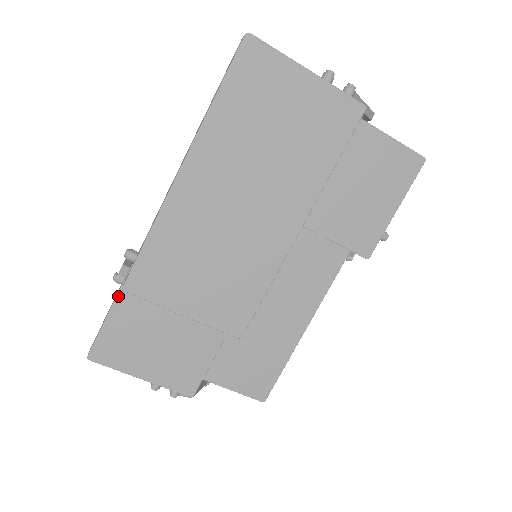
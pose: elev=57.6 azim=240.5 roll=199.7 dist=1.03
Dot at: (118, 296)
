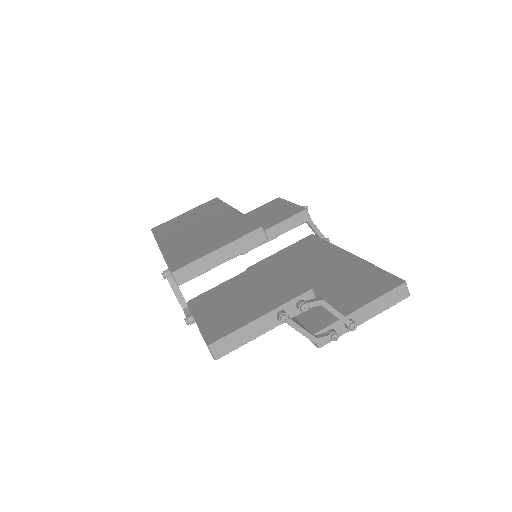
Dot at: (194, 316)
